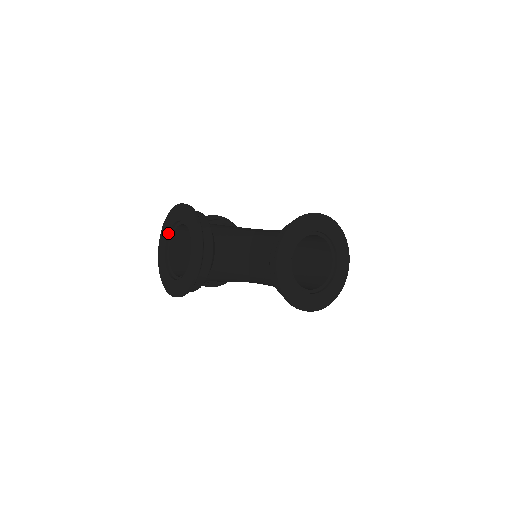
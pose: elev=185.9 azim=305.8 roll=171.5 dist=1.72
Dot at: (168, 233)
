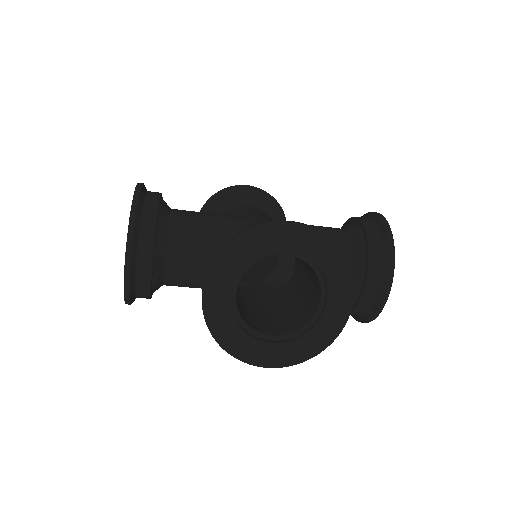
Dot at: occluded
